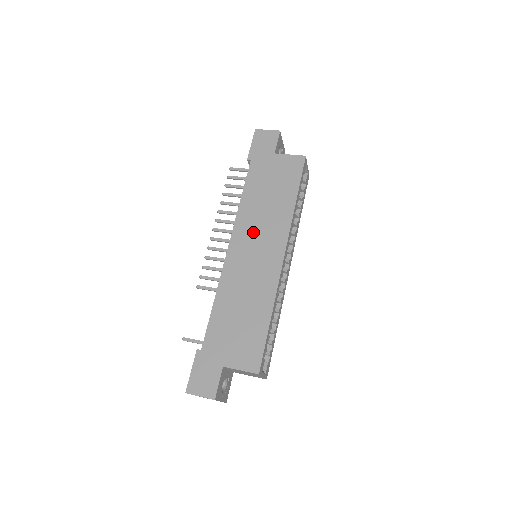
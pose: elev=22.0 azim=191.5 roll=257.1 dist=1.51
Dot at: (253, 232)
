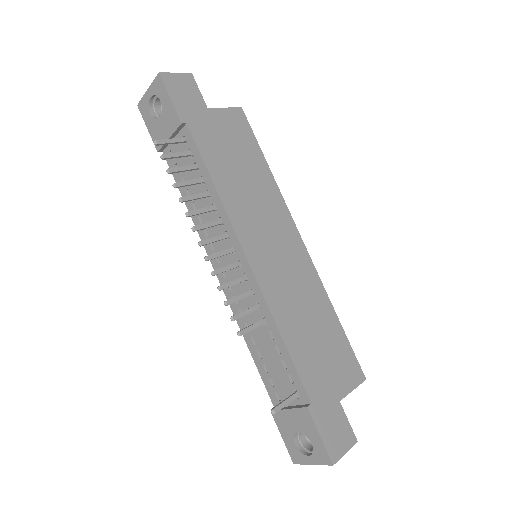
Dot at: (258, 225)
